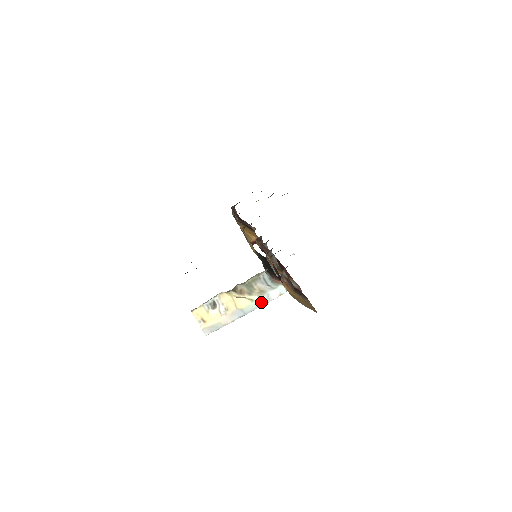
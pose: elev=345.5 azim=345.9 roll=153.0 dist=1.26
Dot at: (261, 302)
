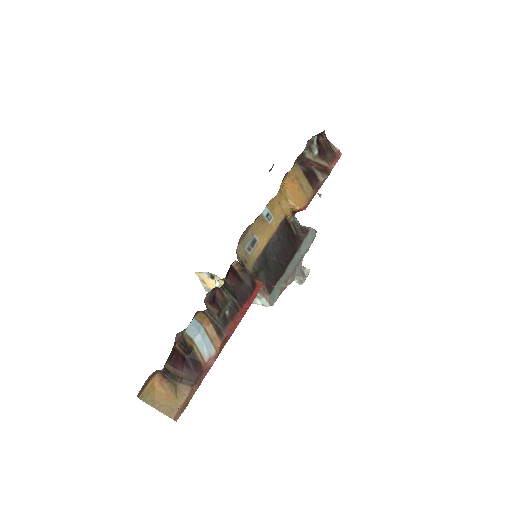
Dot at: occluded
